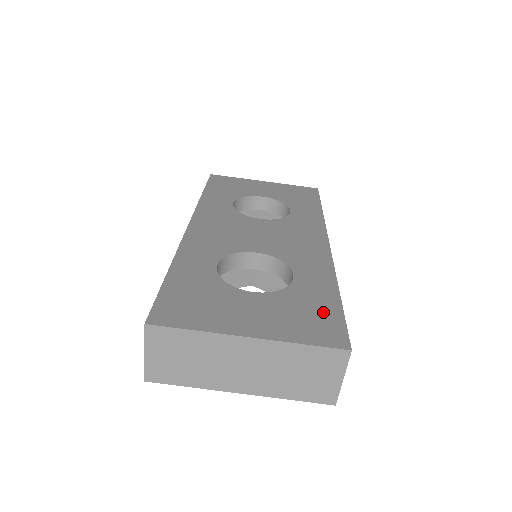
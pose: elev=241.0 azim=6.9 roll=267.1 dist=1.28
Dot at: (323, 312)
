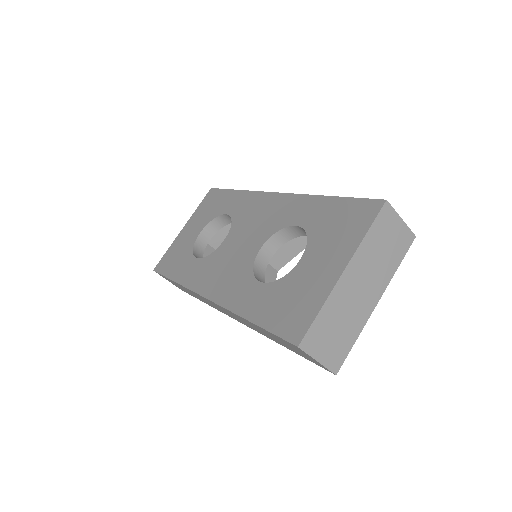
Dot at: (342, 212)
